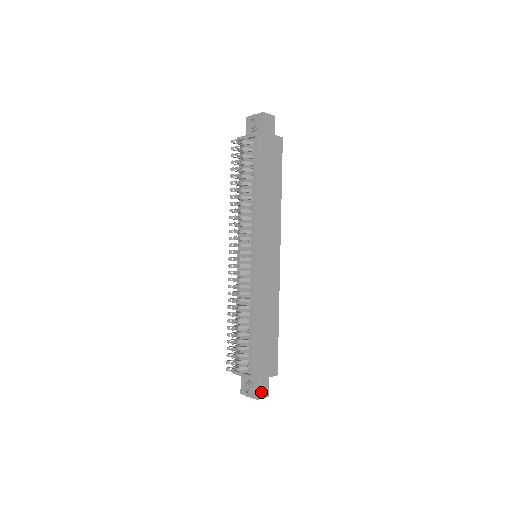
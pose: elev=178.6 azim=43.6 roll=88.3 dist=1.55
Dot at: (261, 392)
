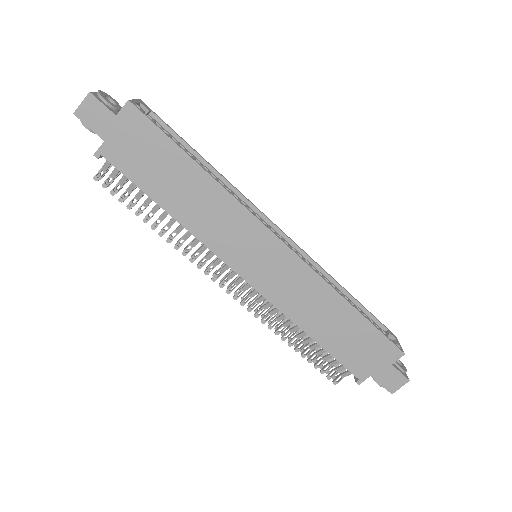
Dot at: (392, 384)
